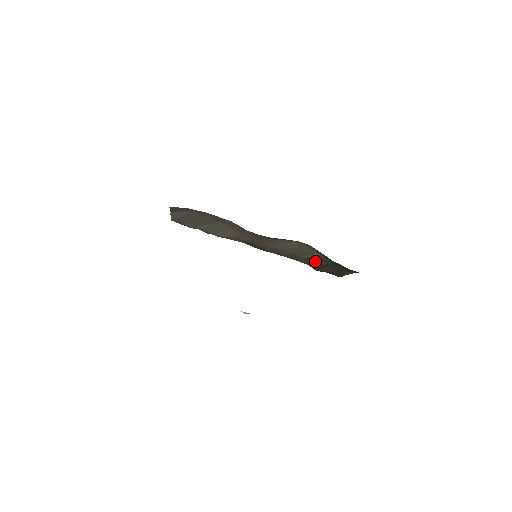
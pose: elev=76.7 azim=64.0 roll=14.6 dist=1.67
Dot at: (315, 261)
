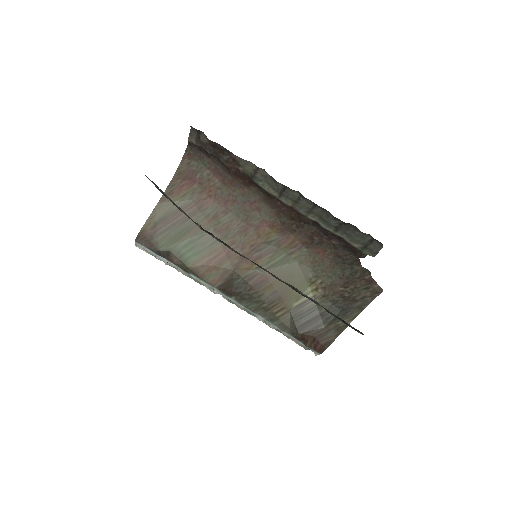
Dot at: (305, 311)
